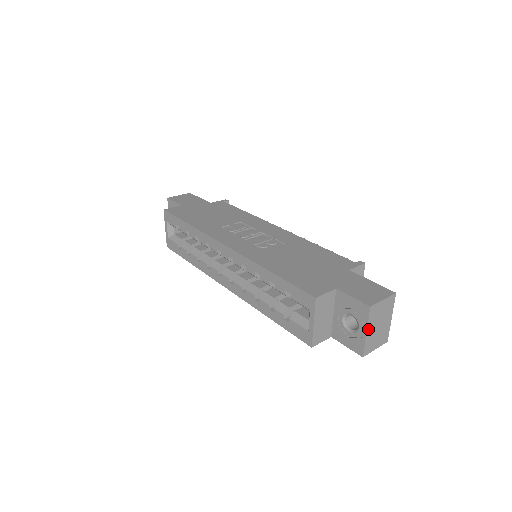
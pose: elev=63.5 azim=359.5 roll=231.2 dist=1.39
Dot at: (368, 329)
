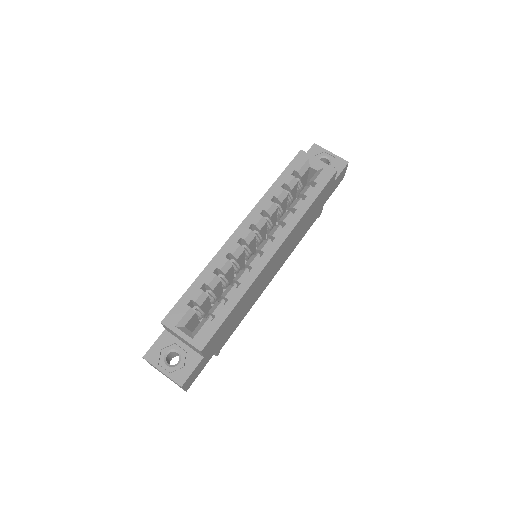
Dot at: (329, 153)
